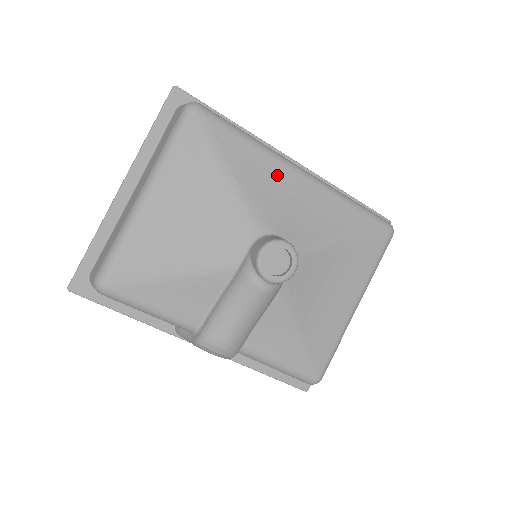
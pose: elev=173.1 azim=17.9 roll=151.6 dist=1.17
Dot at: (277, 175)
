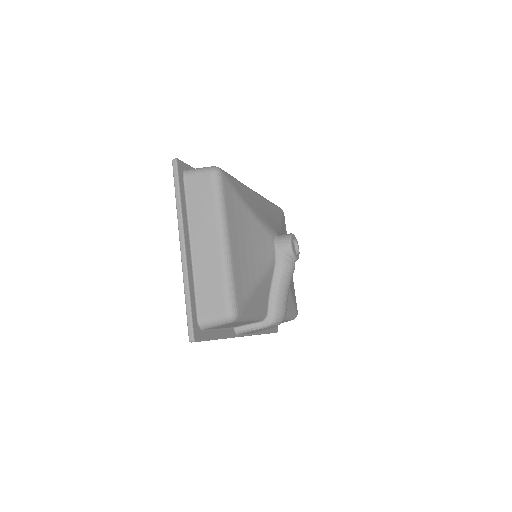
Dot at: (255, 199)
